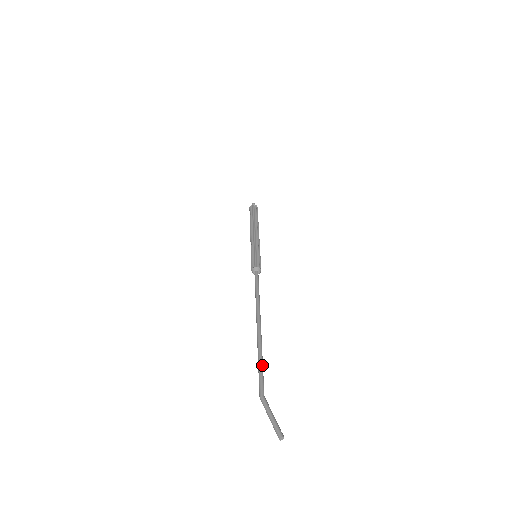
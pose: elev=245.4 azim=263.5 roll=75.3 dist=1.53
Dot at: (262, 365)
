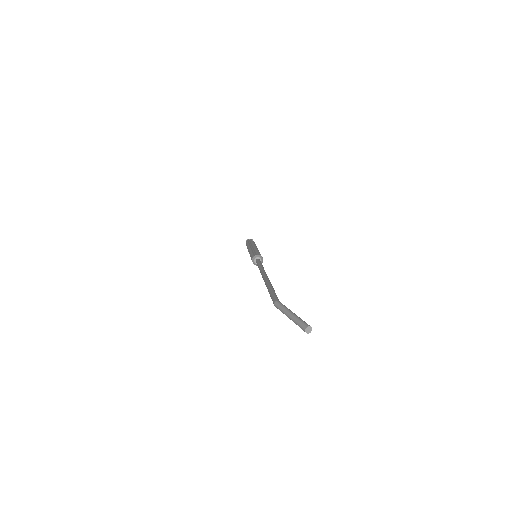
Dot at: (274, 290)
